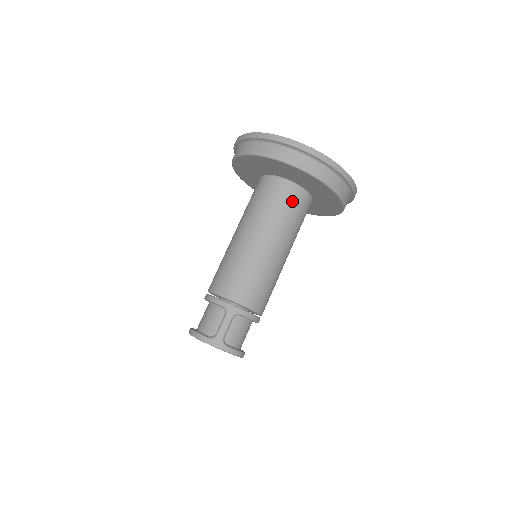
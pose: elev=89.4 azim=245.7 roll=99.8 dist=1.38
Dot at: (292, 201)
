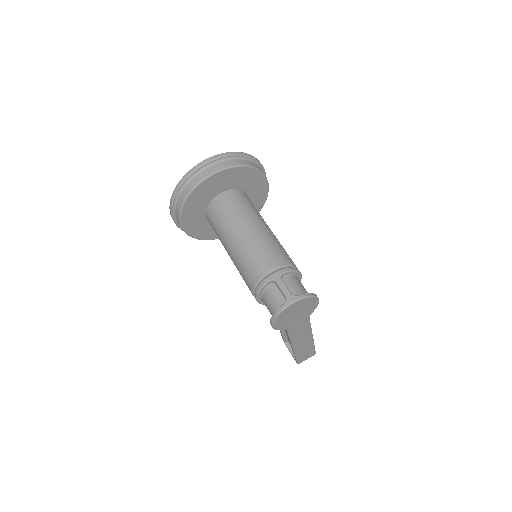
Dot at: (235, 199)
